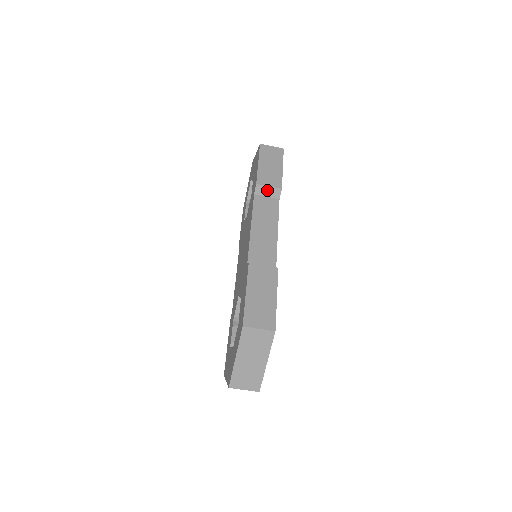
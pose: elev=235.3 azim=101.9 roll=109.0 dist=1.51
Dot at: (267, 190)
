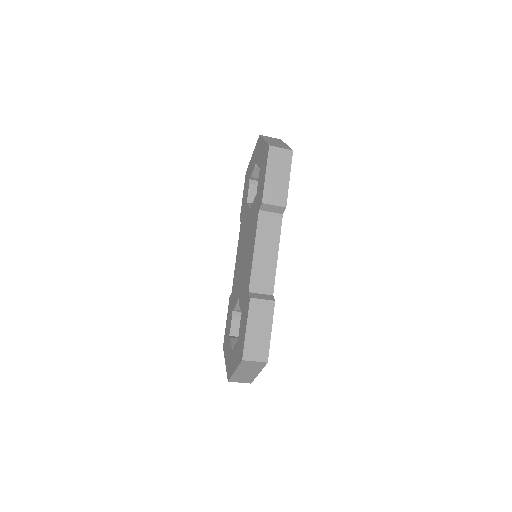
Dot at: (272, 208)
